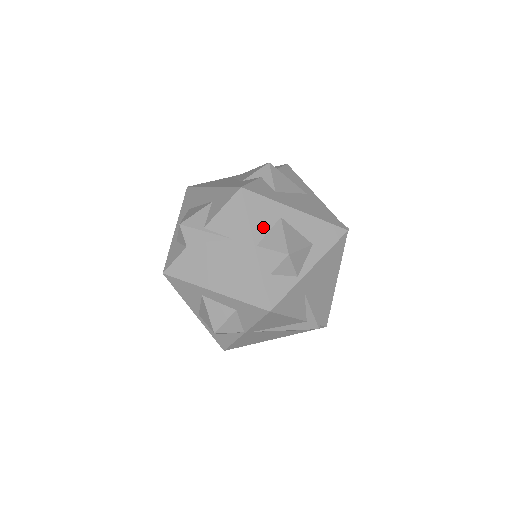
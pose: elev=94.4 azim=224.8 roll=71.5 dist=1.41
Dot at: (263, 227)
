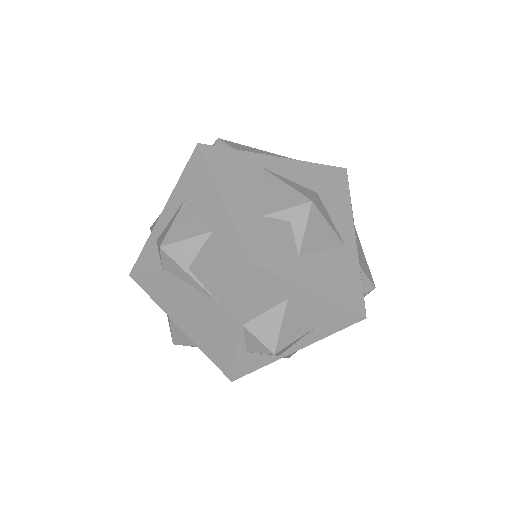
Dot at: (260, 307)
